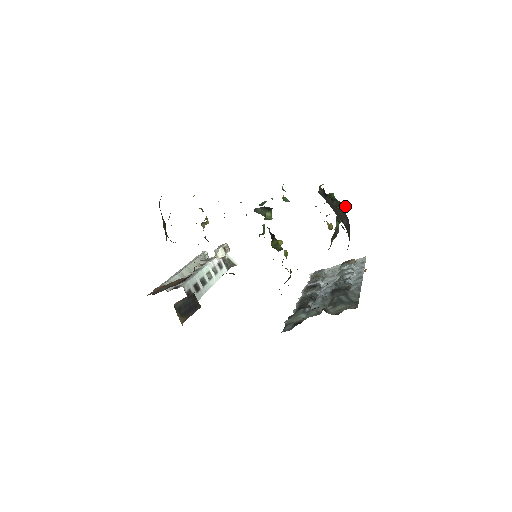
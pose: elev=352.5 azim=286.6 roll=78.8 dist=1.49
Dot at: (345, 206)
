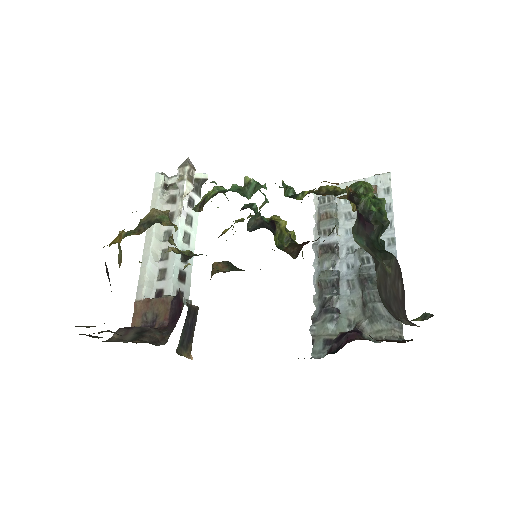
Dot at: (389, 223)
